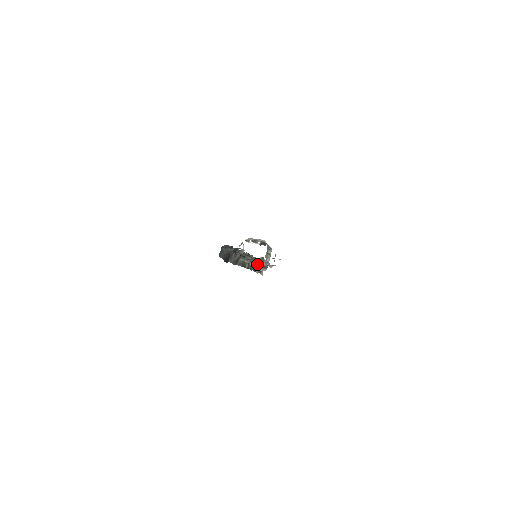
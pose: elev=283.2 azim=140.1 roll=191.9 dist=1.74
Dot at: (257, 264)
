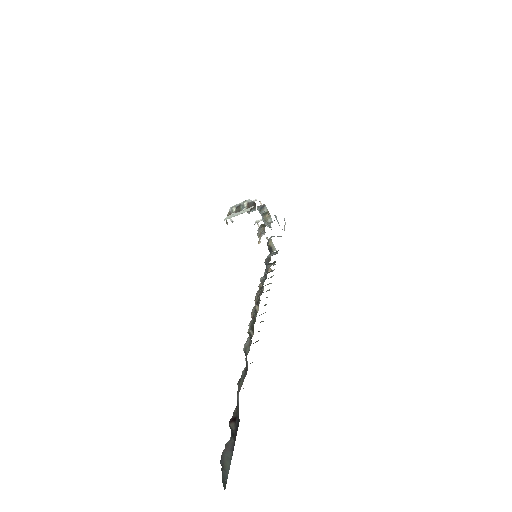
Dot at: (265, 275)
